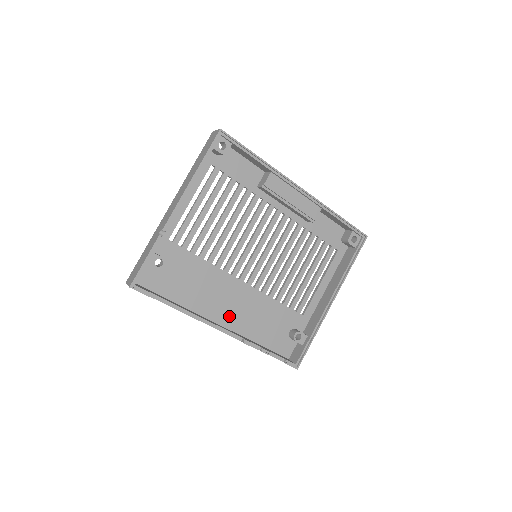
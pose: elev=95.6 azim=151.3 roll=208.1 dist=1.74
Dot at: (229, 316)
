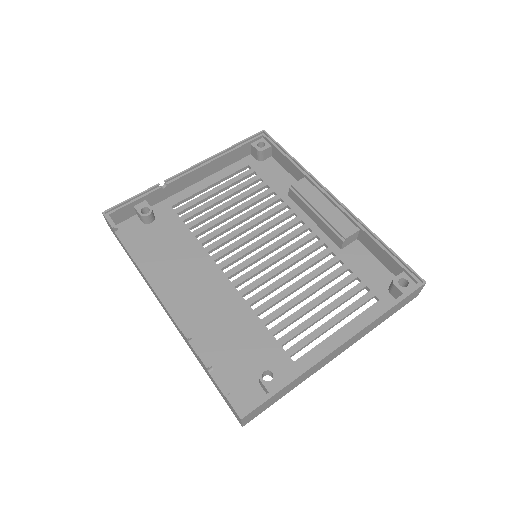
Dot at: (190, 308)
